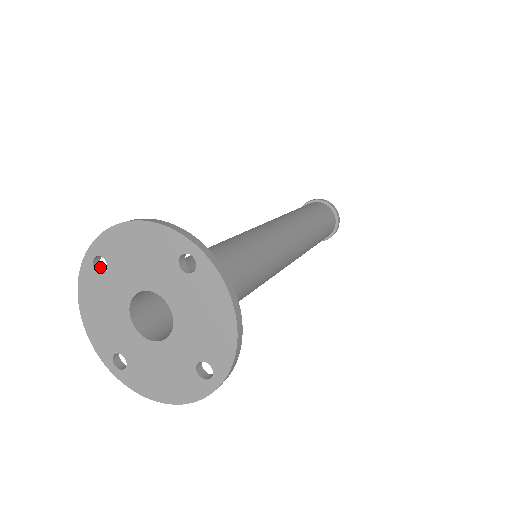
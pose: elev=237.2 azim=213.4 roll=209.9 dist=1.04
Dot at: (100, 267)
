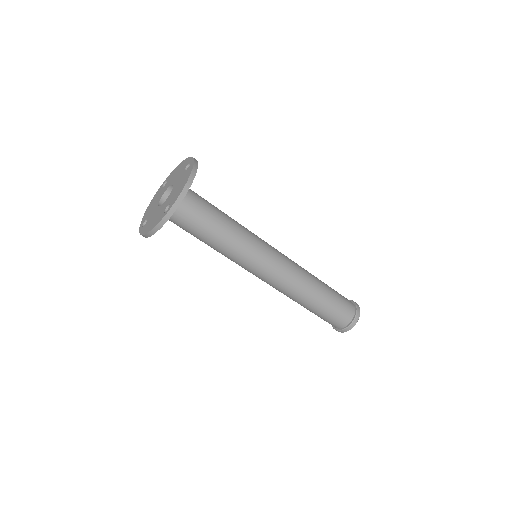
Dot at: occluded
